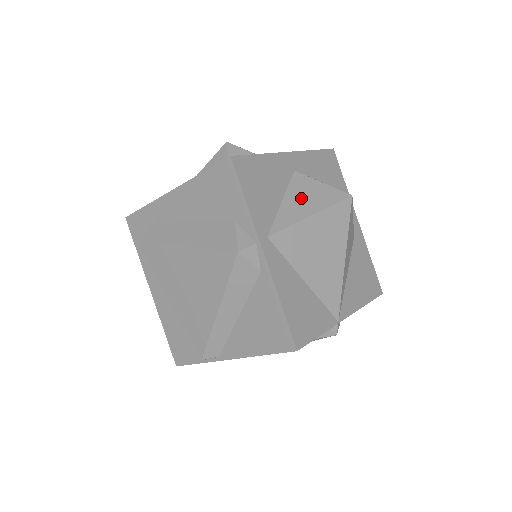
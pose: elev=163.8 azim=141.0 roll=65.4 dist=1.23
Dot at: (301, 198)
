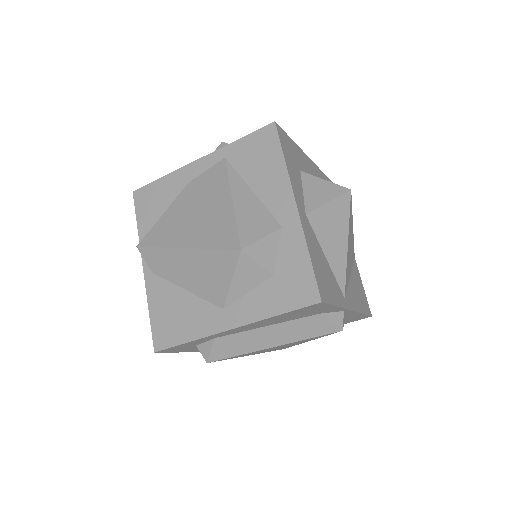
Dot at: (332, 238)
